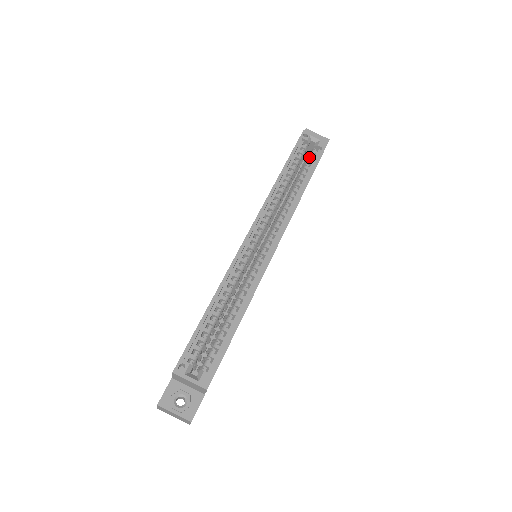
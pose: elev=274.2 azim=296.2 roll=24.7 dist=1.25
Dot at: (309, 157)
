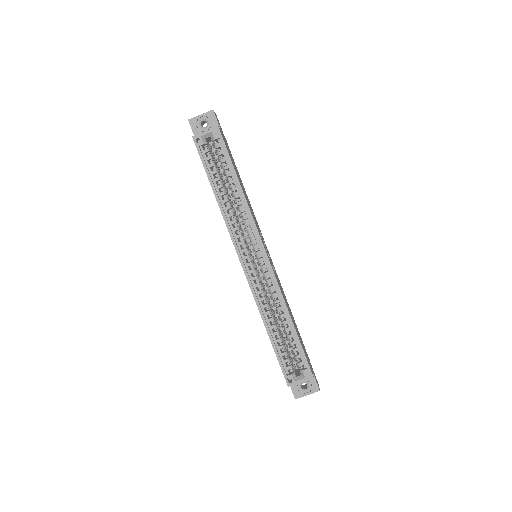
Dot at: (218, 156)
